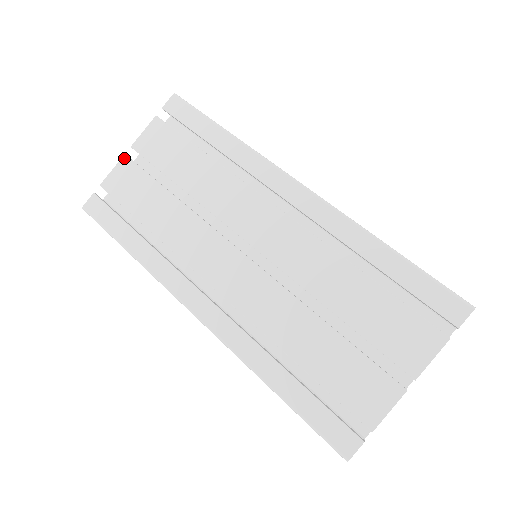
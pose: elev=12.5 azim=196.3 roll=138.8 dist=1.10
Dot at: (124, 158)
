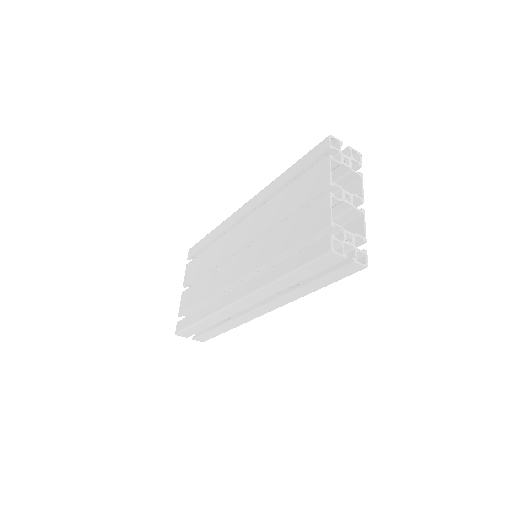
Dot at: (182, 294)
